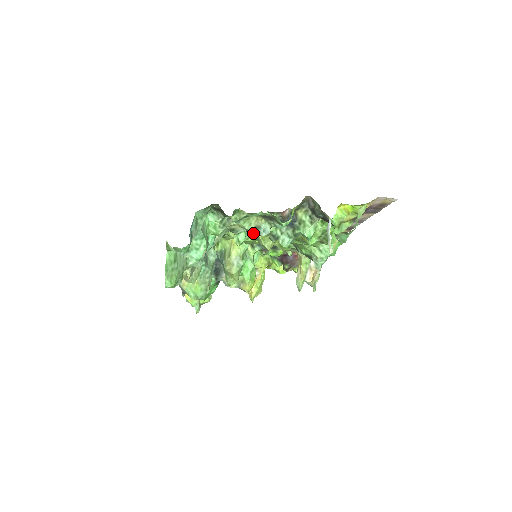
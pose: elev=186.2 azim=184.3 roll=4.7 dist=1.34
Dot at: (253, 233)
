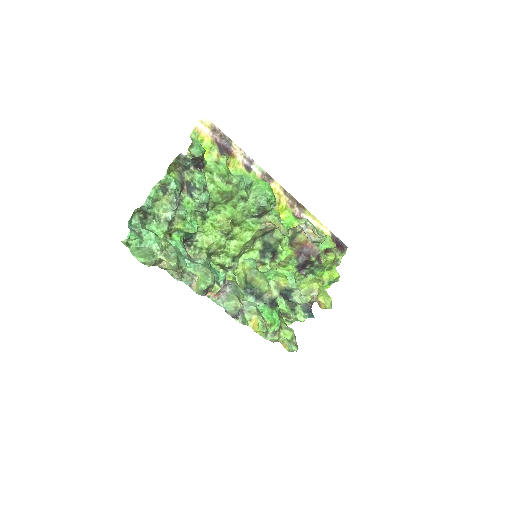
Dot at: (174, 208)
